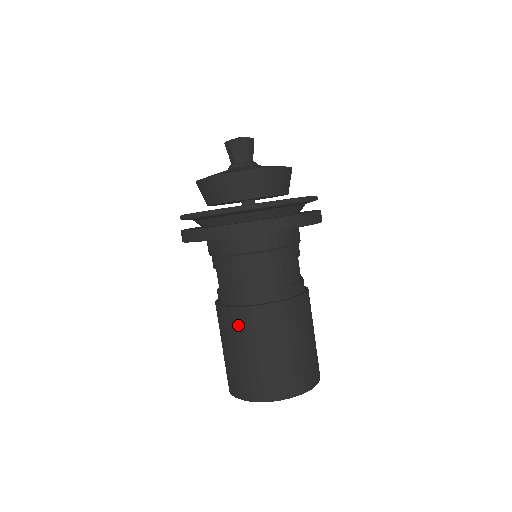
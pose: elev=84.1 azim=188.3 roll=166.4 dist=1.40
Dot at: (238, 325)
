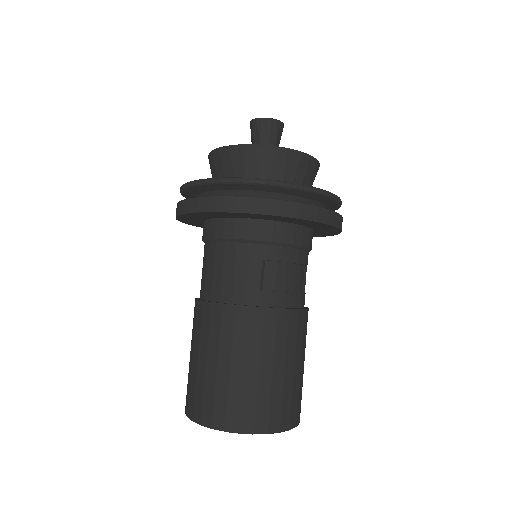
Dot at: (198, 322)
